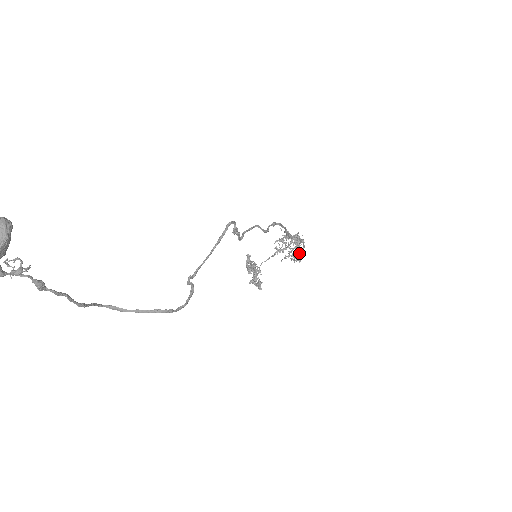
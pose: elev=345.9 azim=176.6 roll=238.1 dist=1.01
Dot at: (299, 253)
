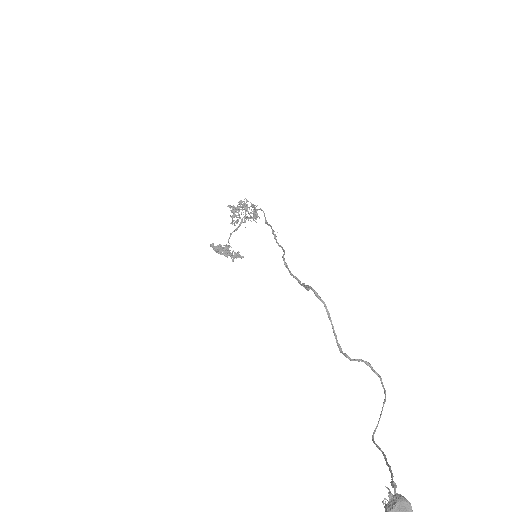
Dot at: (255, 214)
